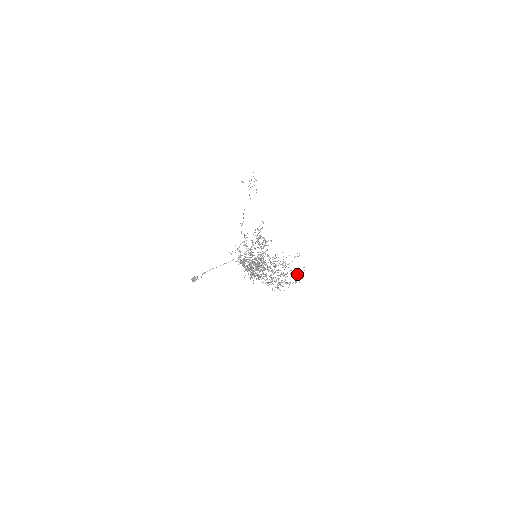
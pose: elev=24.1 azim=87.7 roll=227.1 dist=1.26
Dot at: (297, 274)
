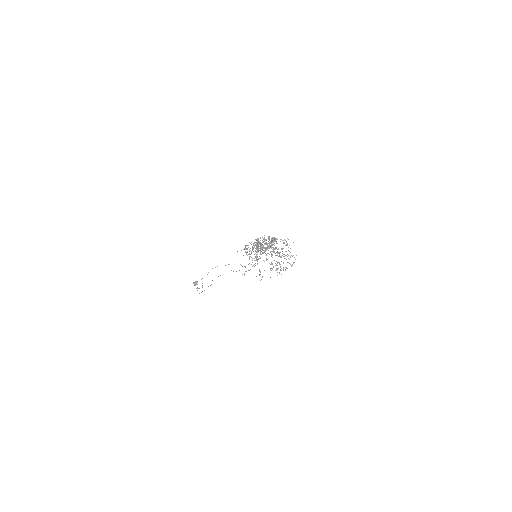
Dot at: occluded
